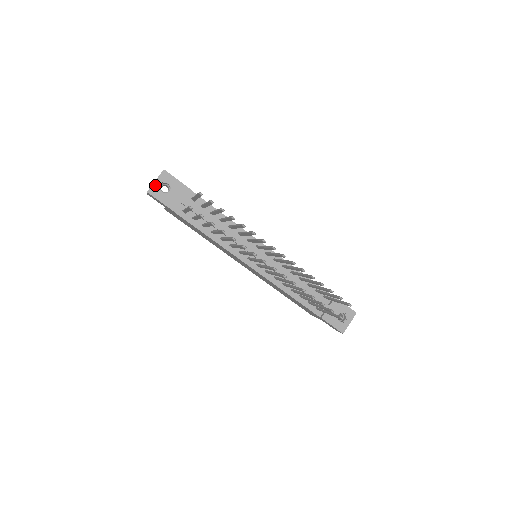
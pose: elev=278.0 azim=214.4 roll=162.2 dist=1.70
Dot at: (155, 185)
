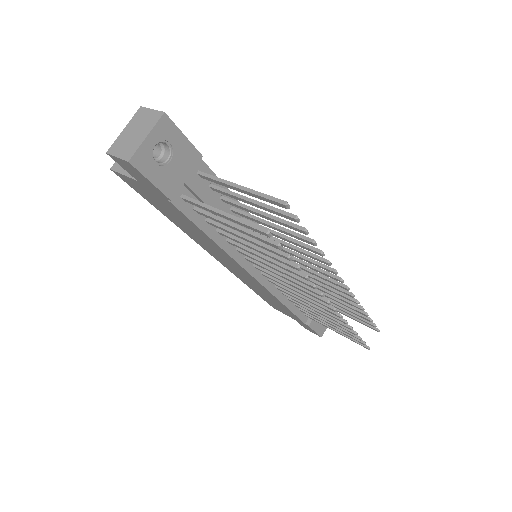
Dot at: (145, 146)
